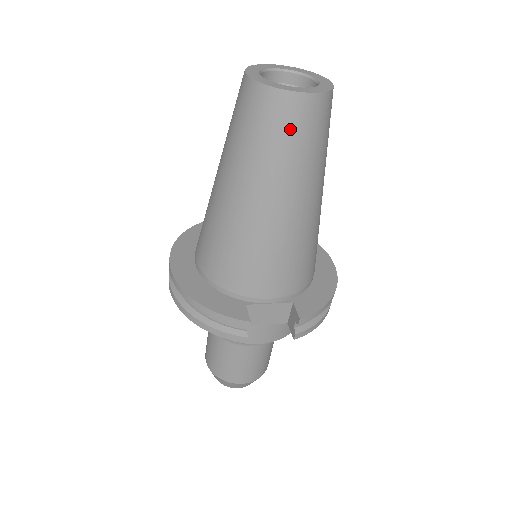
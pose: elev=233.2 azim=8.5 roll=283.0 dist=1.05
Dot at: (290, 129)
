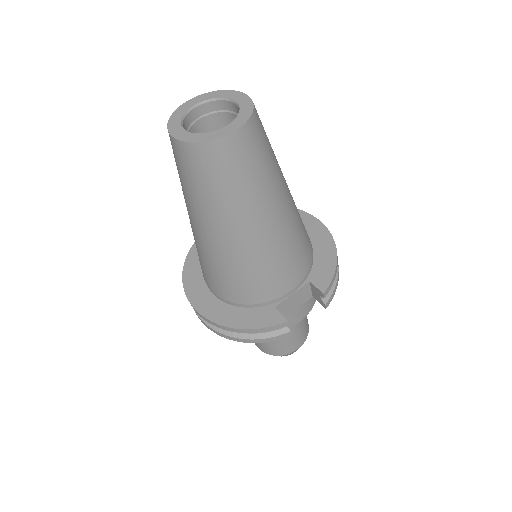
Dot at: (239, 165)
